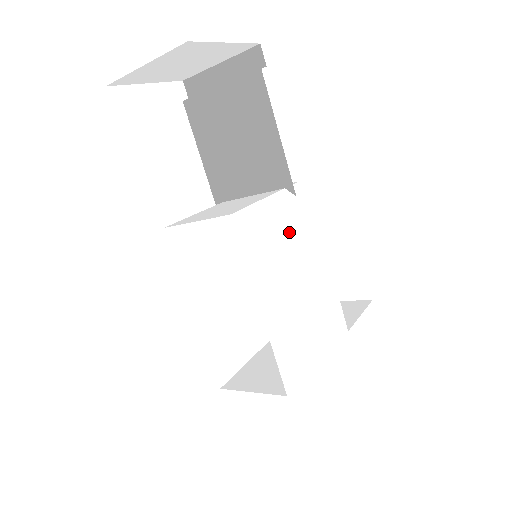
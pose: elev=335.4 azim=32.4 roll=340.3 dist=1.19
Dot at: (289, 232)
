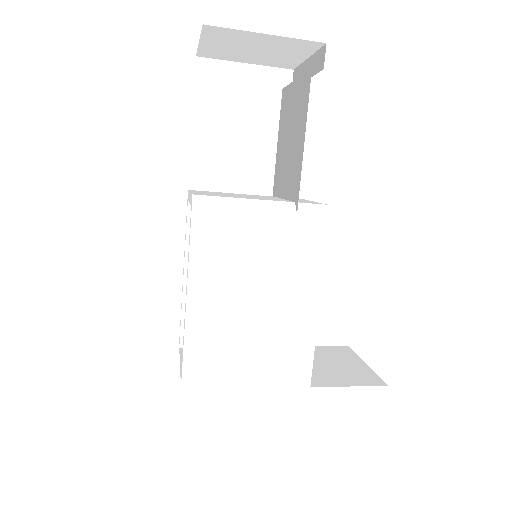
Dot at: (262, 243)
